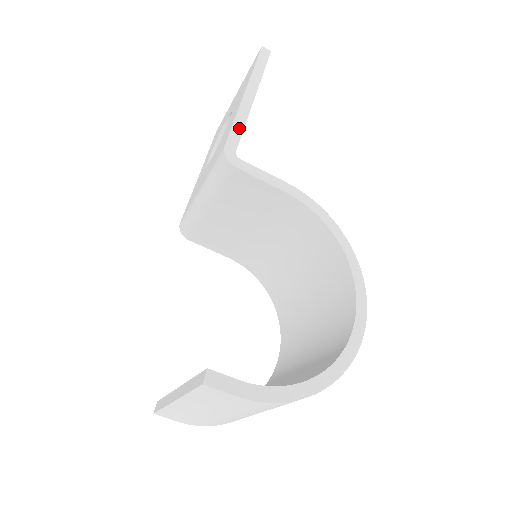
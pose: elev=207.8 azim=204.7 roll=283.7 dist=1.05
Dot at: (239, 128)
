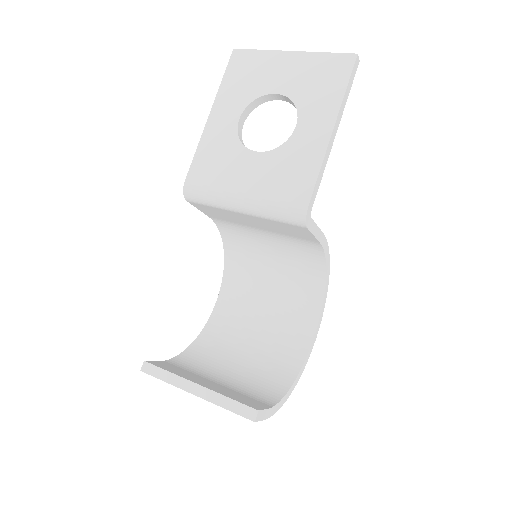
Dot at: (320, 180)
